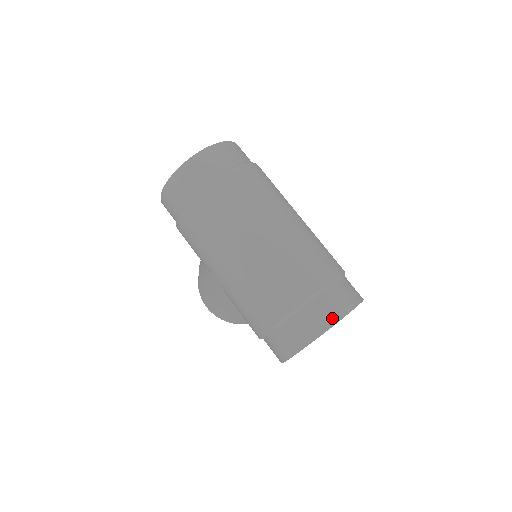
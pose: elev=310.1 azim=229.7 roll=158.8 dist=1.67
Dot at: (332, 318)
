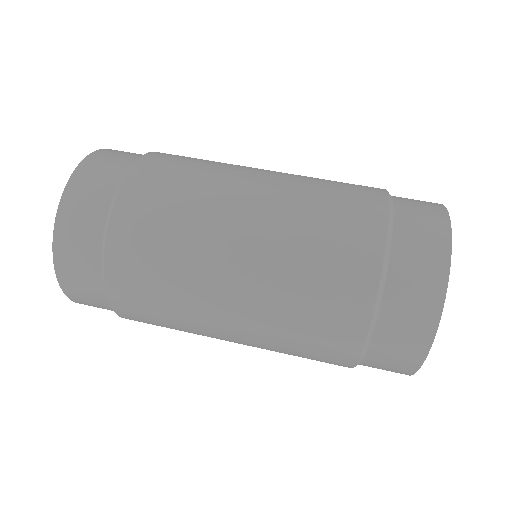
Dot at: (428, 315)
